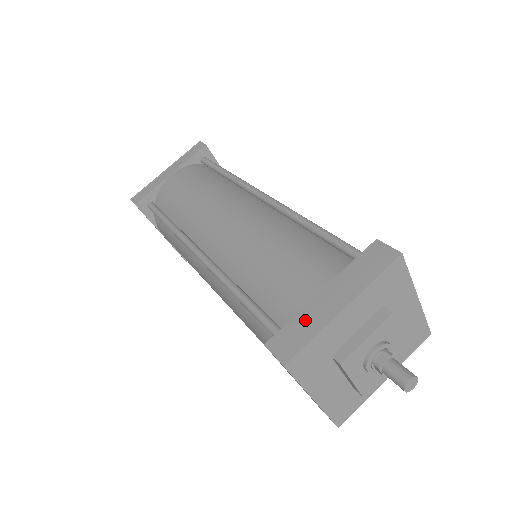
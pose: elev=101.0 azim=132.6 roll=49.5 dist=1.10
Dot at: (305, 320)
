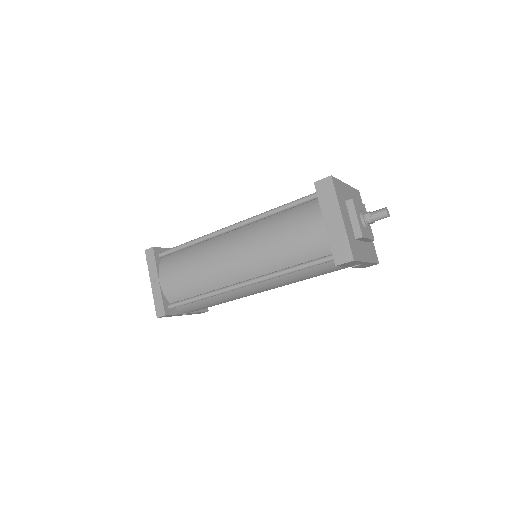
Dot at: (336, 239)
